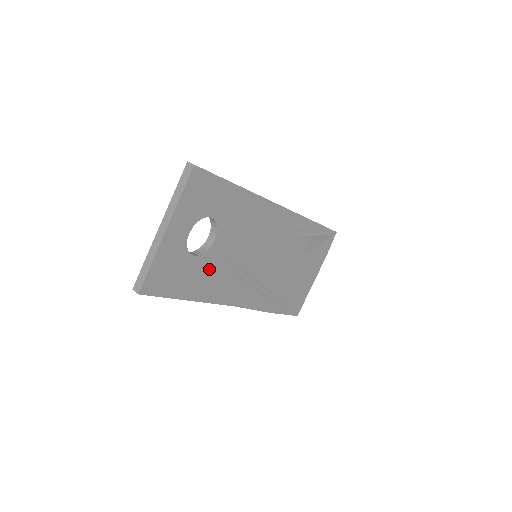
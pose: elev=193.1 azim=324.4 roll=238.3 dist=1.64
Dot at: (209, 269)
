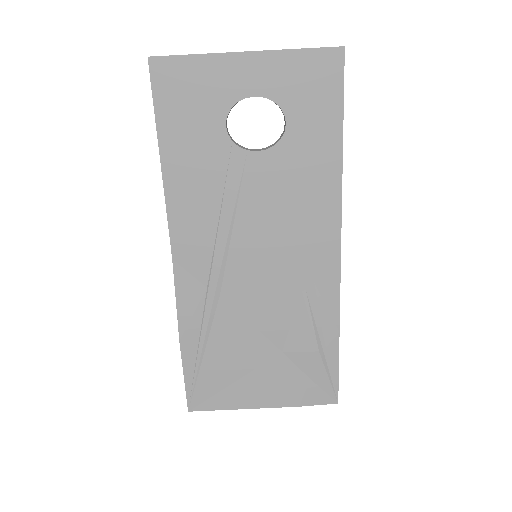
Dot at: (215, 168)
